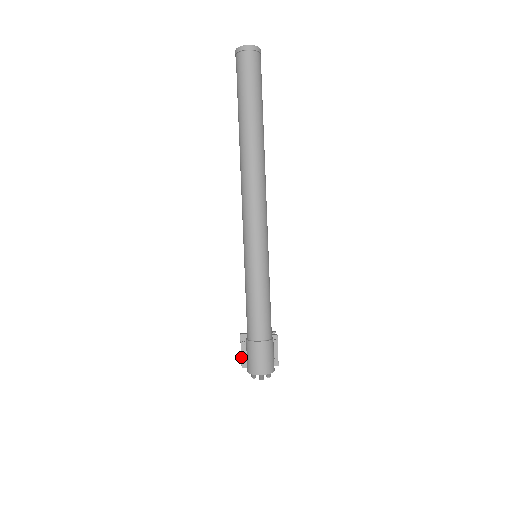
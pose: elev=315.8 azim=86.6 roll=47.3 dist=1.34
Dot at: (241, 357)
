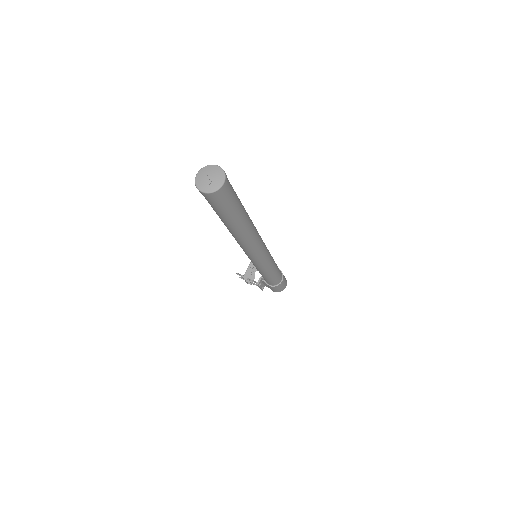
Dot at: (261, 289)
